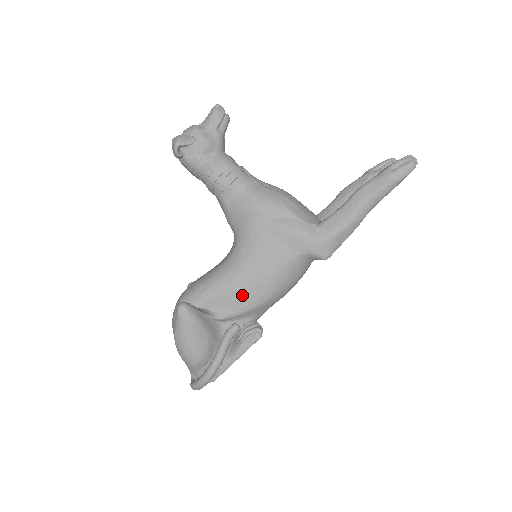
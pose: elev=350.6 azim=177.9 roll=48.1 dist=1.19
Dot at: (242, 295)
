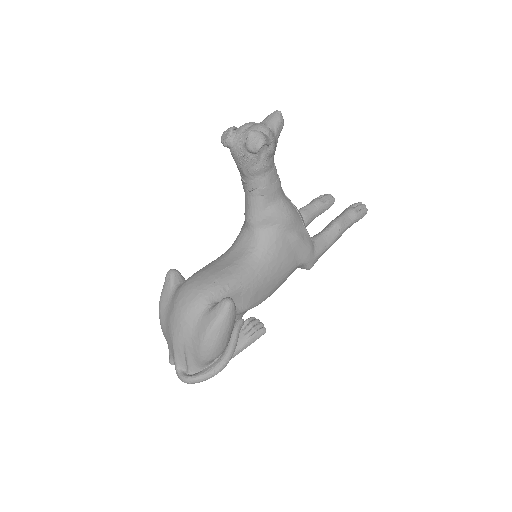
Dot at: (258, 293)
